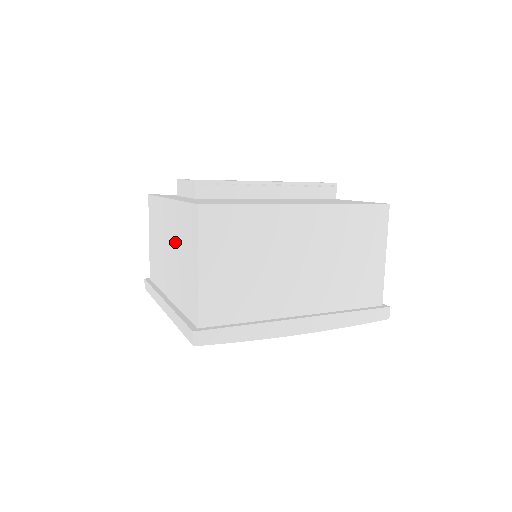
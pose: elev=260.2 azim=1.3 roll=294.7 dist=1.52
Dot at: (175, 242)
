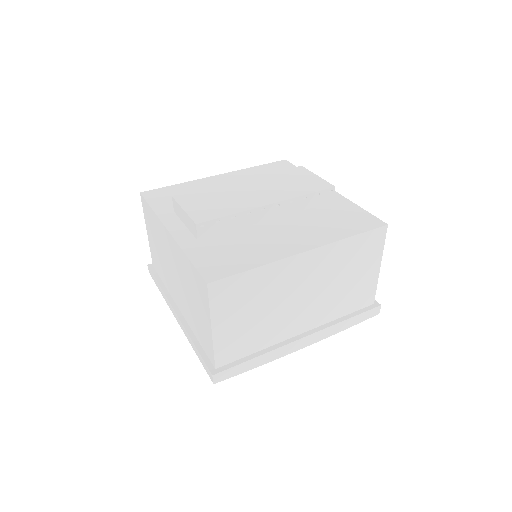
Dot at: (182, 278)
